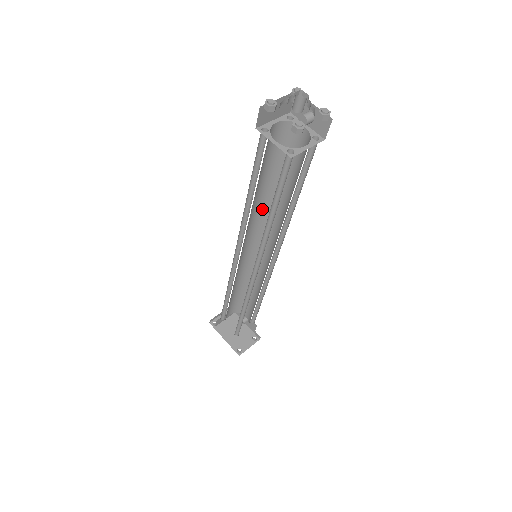
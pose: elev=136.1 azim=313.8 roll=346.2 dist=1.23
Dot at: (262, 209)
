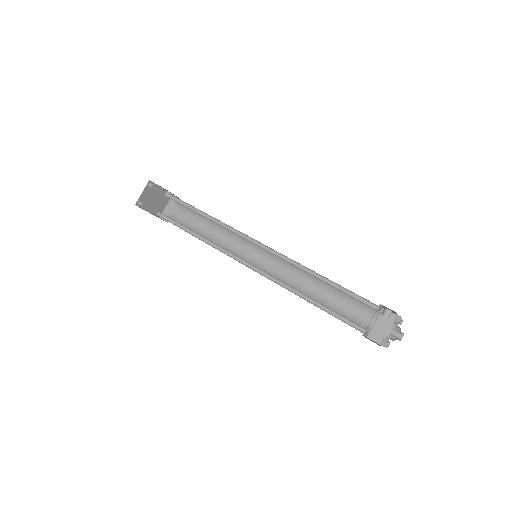
Dot at: occluded
